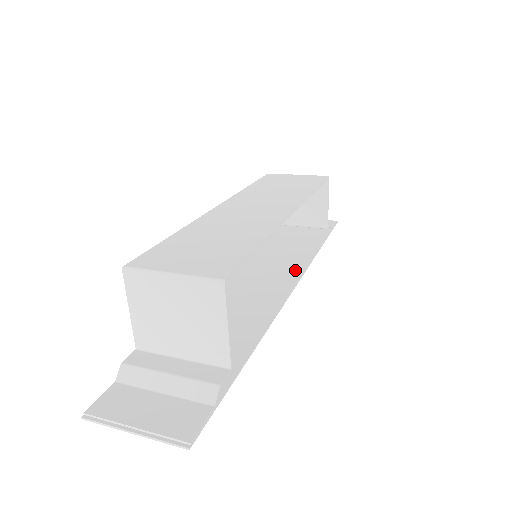
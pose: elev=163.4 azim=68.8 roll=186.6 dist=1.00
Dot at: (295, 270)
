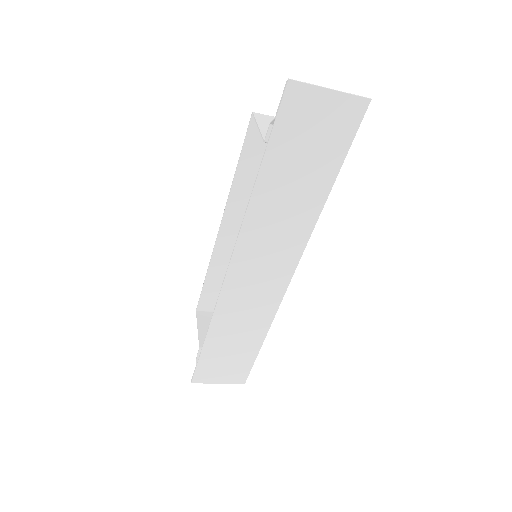
Dot at: (273, 299)
